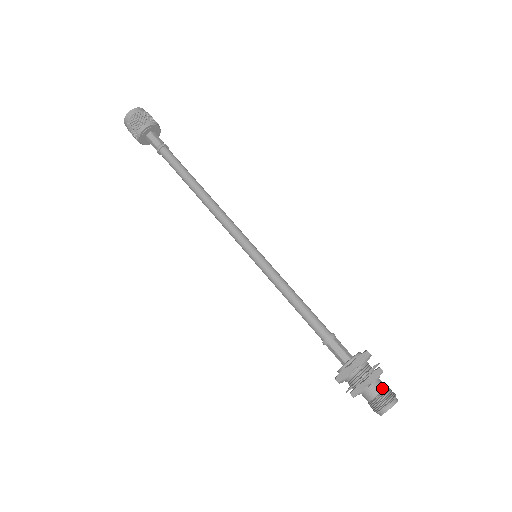
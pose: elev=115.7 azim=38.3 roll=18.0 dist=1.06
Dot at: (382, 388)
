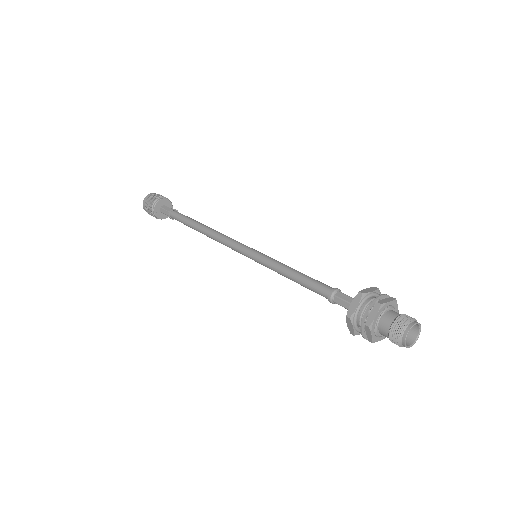
Dot at: (399, 314)
